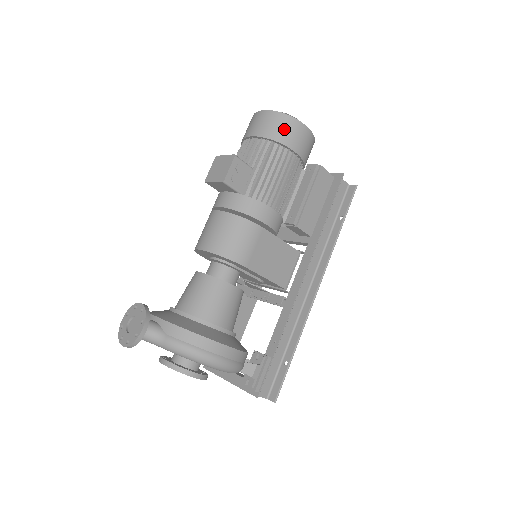
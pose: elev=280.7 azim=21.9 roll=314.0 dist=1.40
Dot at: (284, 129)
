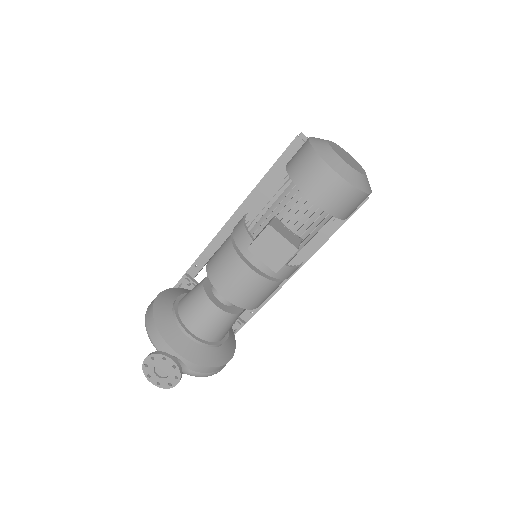
Dot at: (352, 206)
